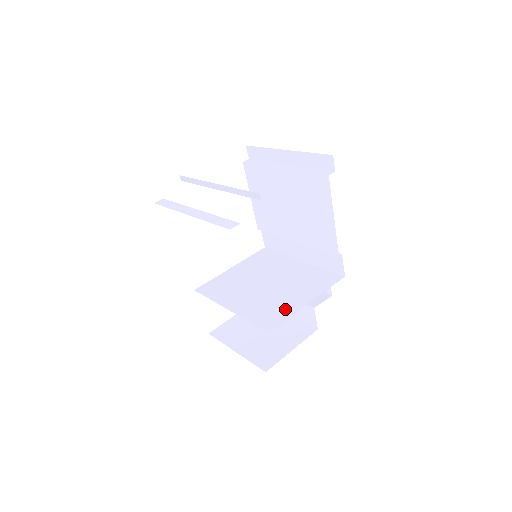
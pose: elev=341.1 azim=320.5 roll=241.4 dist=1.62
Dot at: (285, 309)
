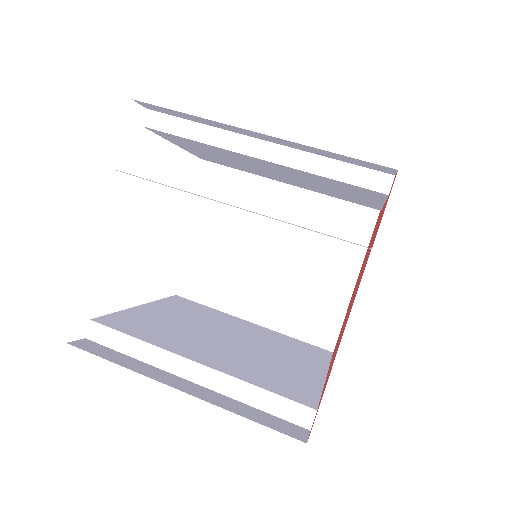
Dot at: (331, 303)
